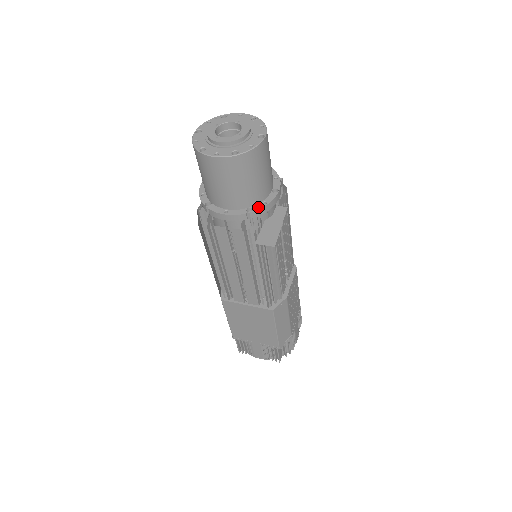
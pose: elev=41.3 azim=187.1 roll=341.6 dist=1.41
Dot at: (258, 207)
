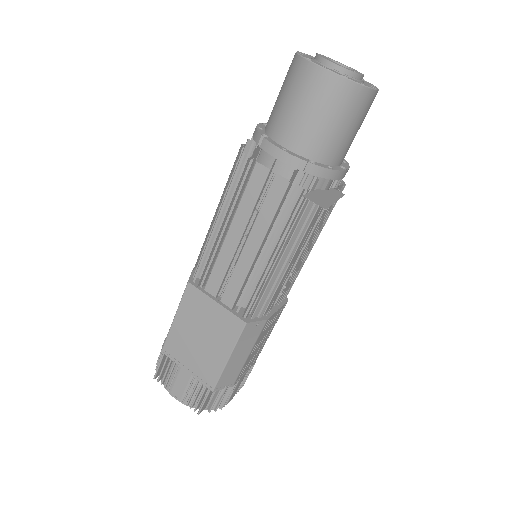
Dot at: (322, 165)
